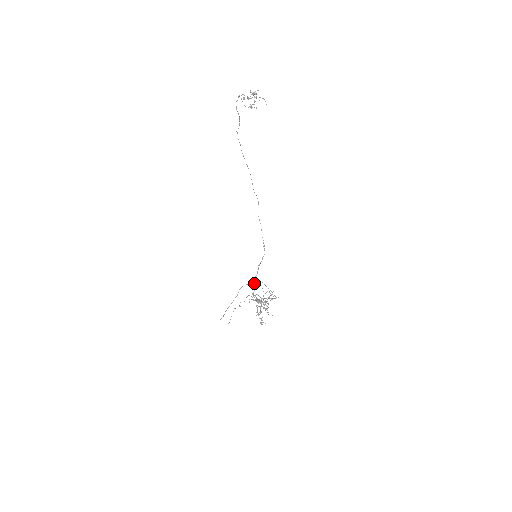
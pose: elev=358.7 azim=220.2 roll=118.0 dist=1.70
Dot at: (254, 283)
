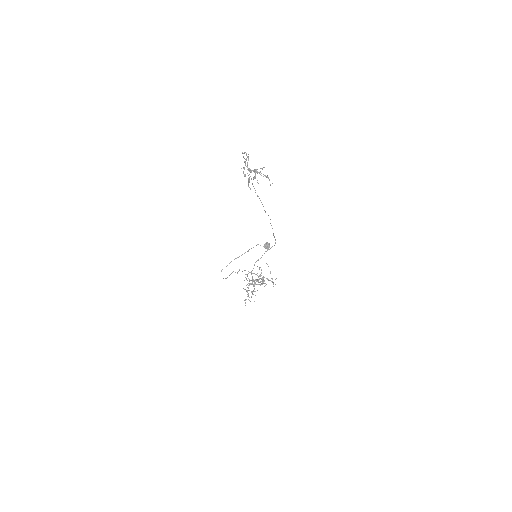
Dot at: (267, 247)
